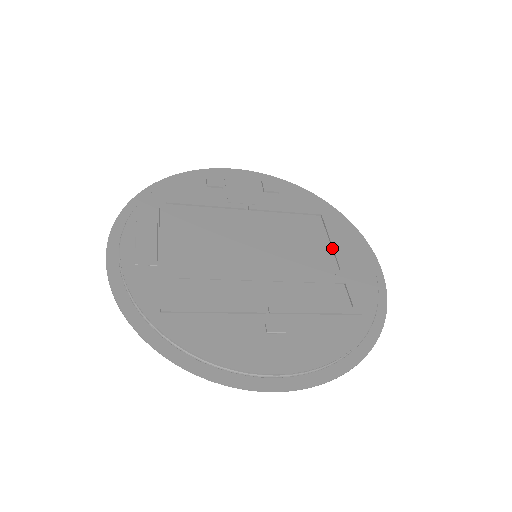
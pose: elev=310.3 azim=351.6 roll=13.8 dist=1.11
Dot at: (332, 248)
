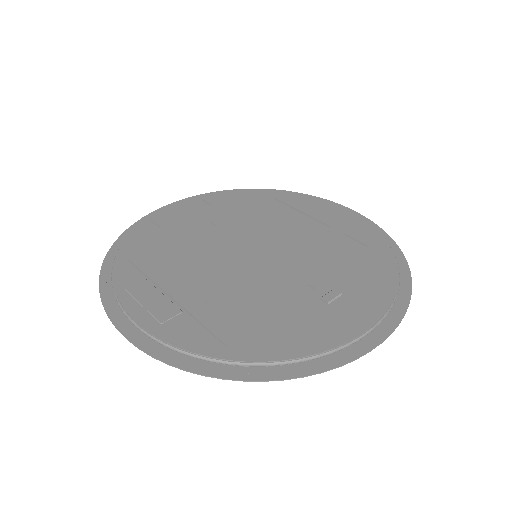
Dot at: (307, 216)
